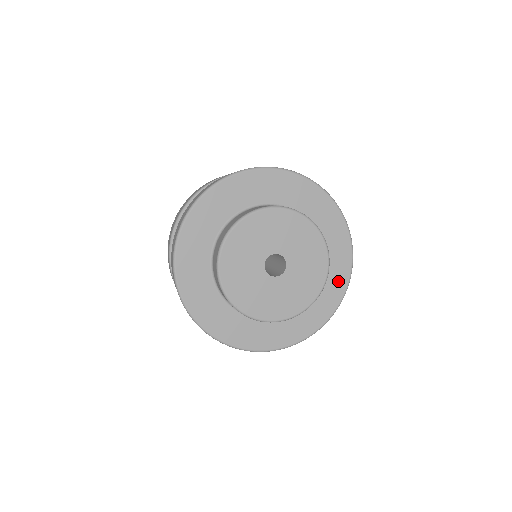
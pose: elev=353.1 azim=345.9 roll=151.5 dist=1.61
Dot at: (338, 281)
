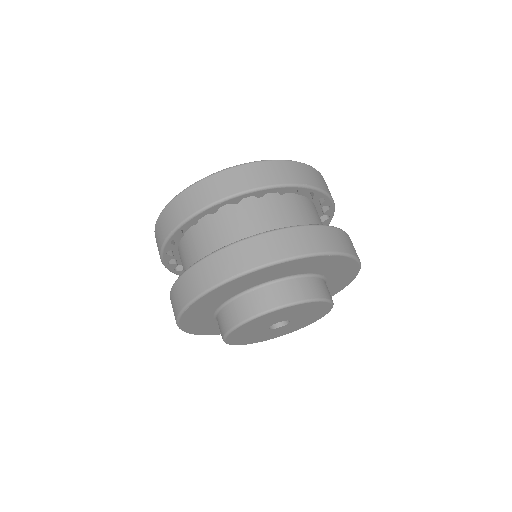
Dot at: (344, 281)
